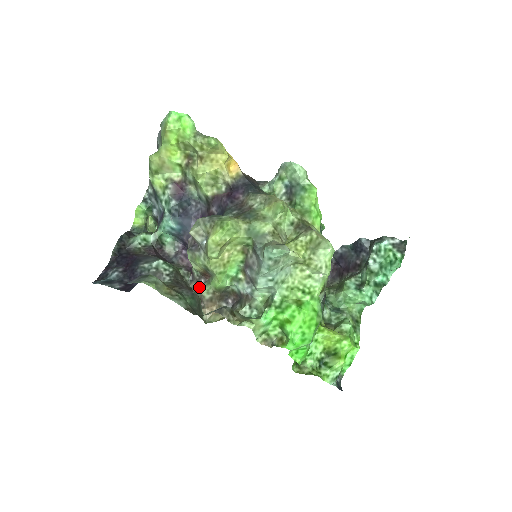
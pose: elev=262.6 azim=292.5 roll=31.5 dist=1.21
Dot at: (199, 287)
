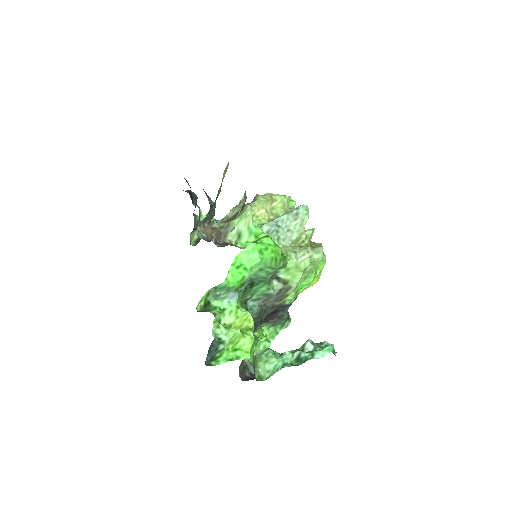
Dot at: occluded
